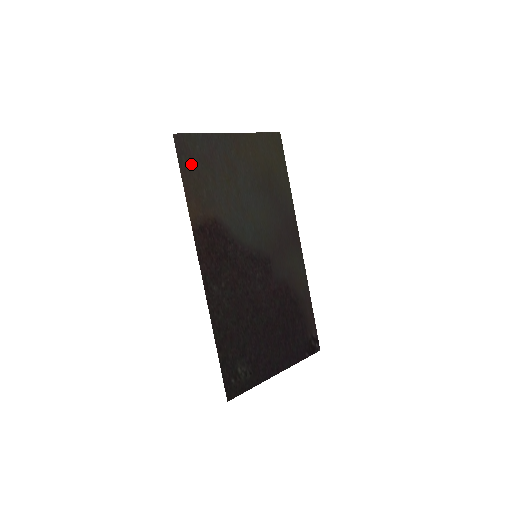
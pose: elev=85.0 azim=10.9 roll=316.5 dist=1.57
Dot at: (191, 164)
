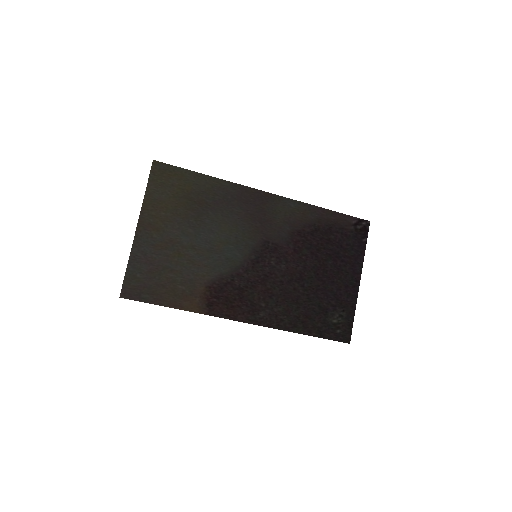
Dot at: (151, 290)
